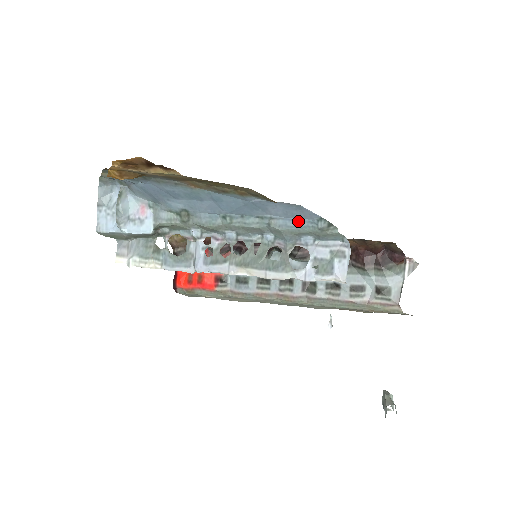
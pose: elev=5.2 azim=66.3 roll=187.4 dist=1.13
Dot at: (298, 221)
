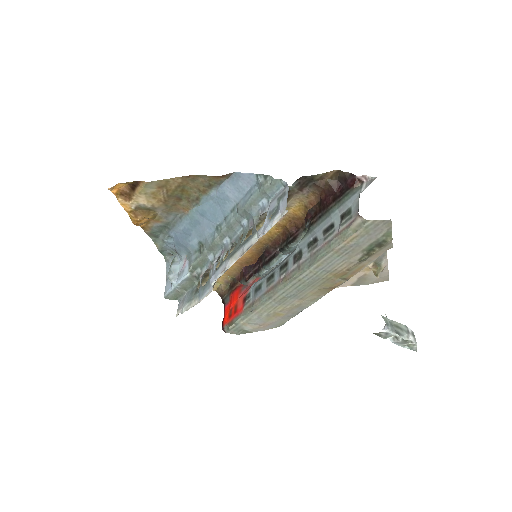
Dot at: (249, 192)
